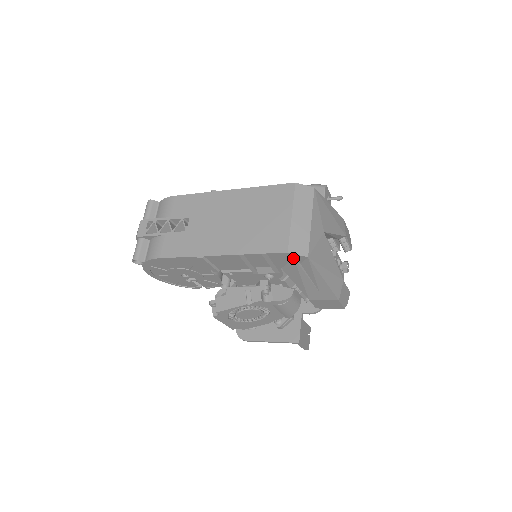
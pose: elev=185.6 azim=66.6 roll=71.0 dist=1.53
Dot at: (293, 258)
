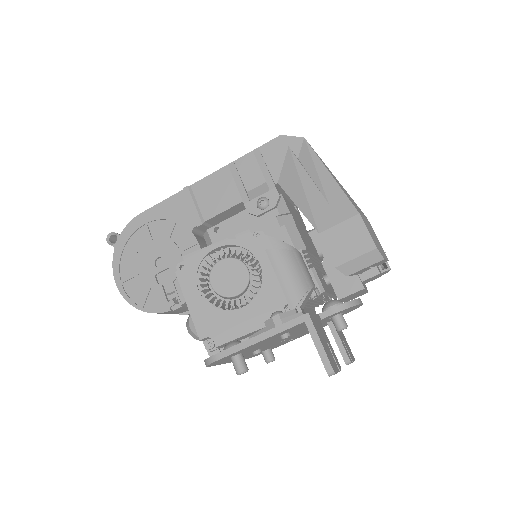
Dot at: (288, 147)
